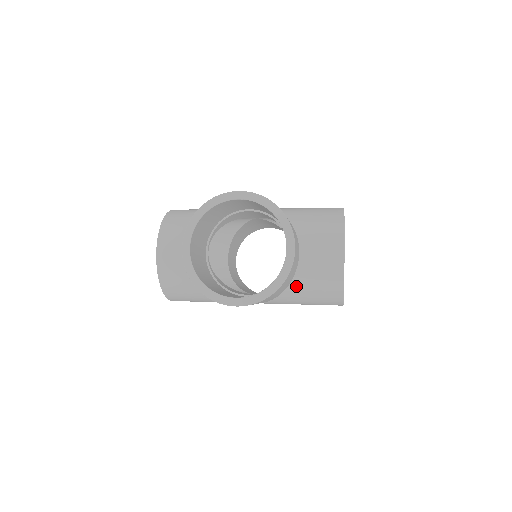
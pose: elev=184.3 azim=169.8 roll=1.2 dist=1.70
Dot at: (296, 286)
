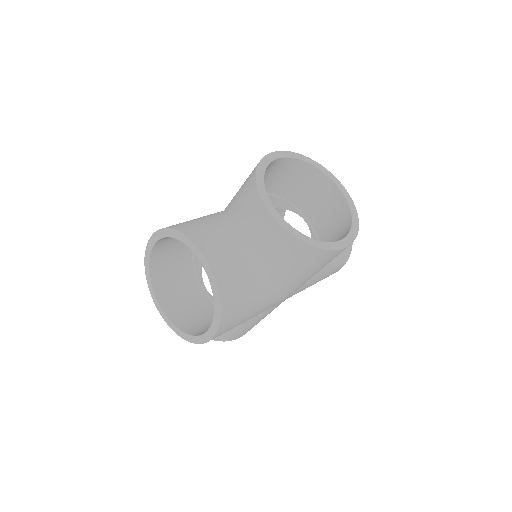
Dot at: occluded
